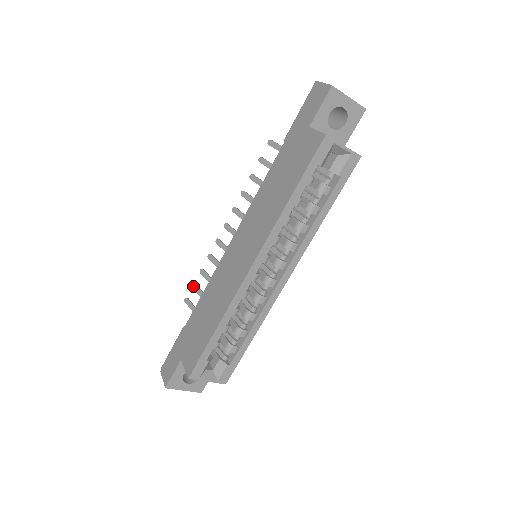
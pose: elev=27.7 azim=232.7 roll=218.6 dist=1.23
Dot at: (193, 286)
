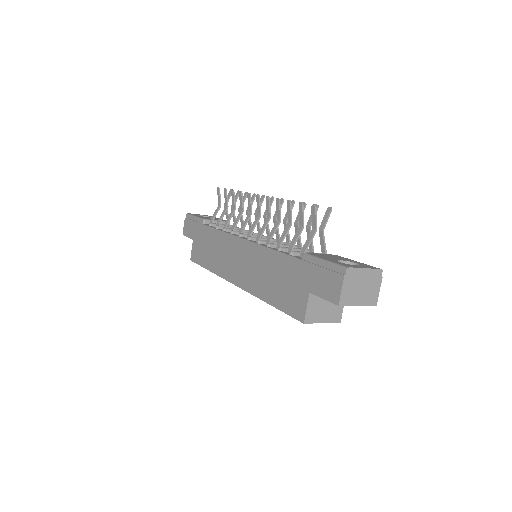
Dot at: (224, 191)
